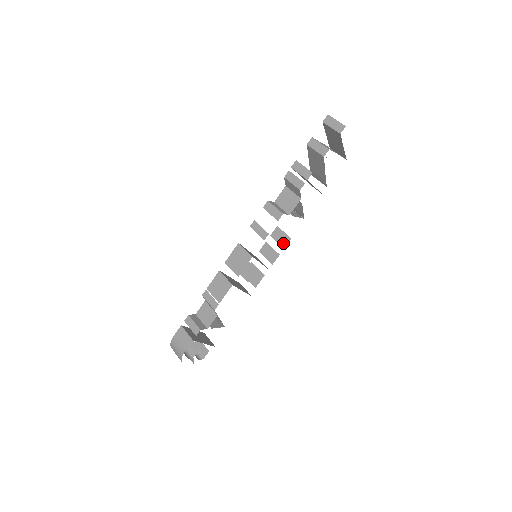
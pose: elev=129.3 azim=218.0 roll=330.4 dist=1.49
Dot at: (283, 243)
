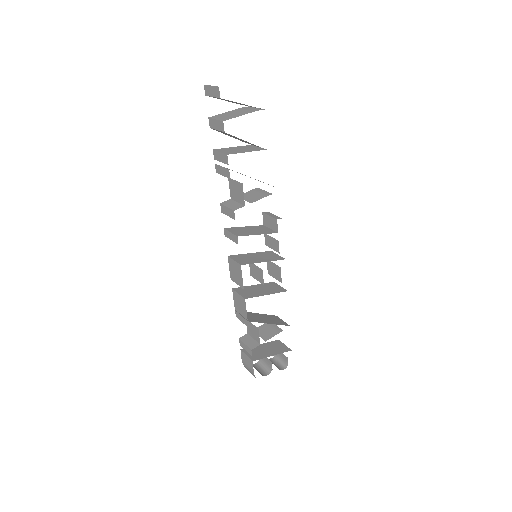
Dot at: (274, 228)
